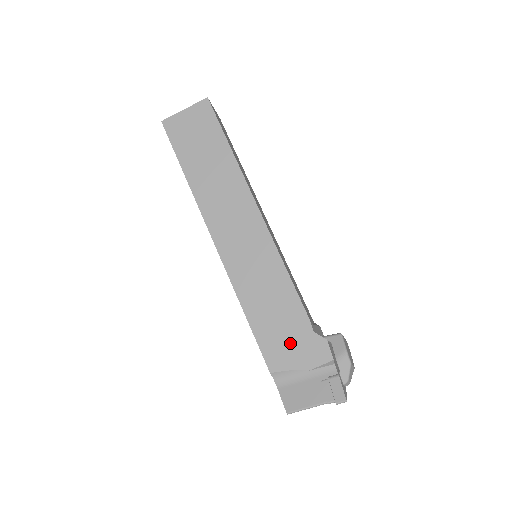
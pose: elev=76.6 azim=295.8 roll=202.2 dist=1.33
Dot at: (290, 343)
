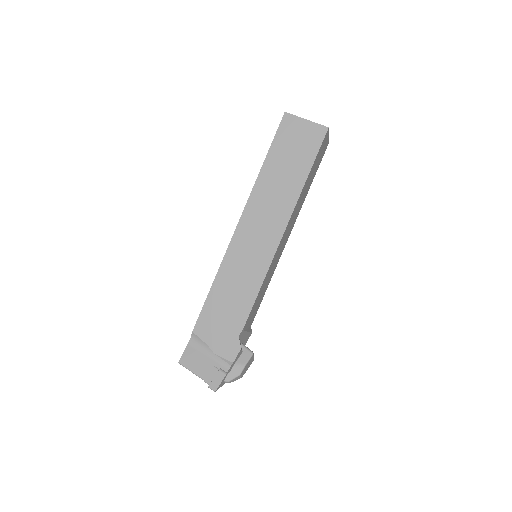
Dot at: (220, 328)
